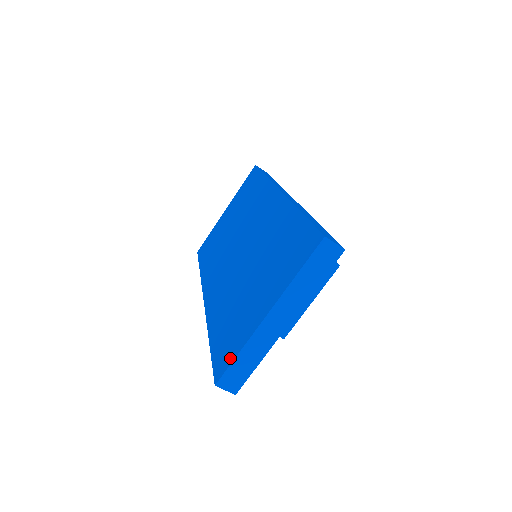
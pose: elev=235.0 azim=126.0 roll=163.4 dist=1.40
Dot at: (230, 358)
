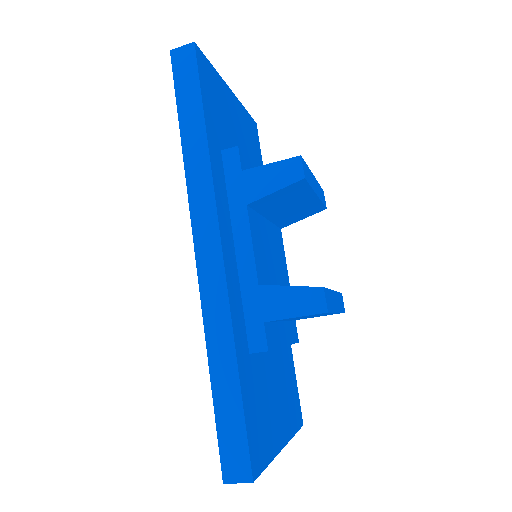
Dot at: occluded
